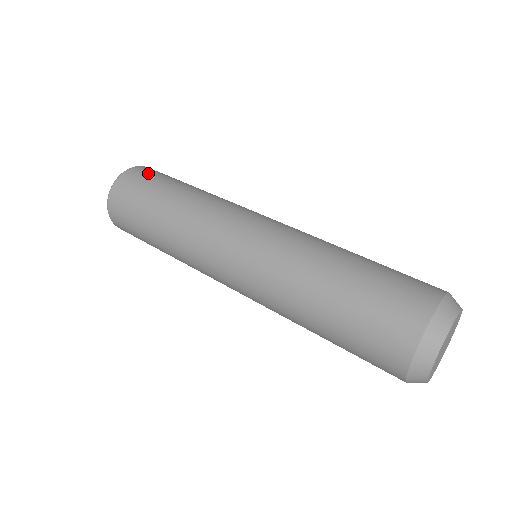
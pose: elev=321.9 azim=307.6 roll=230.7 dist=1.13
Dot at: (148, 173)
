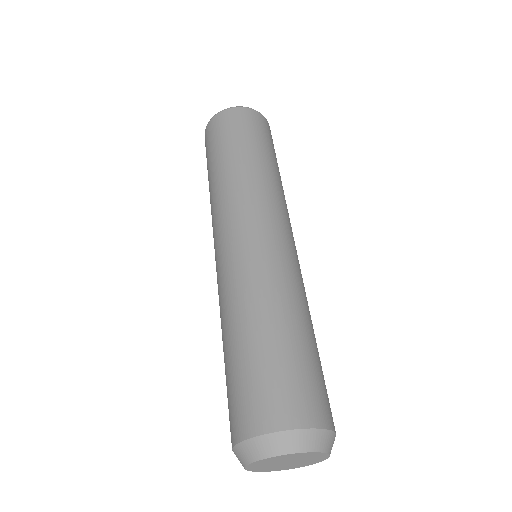
Dot at: (261, 125)
